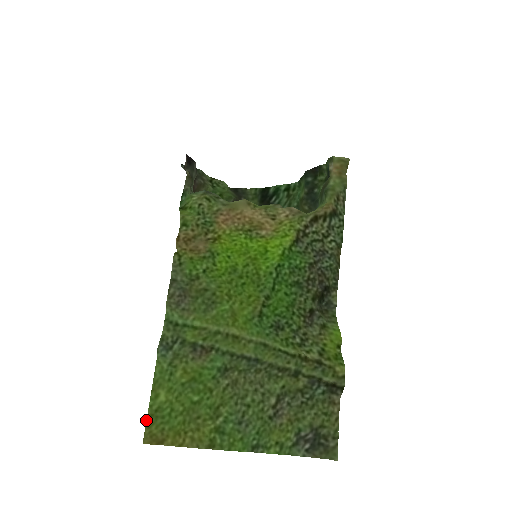
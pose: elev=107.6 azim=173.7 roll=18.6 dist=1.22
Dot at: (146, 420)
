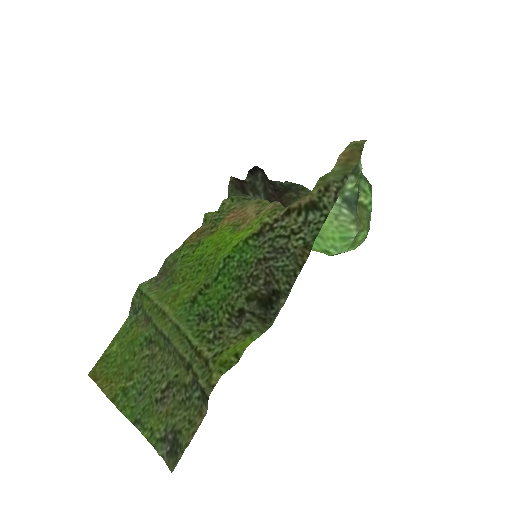
Dot at: (99, 359)
